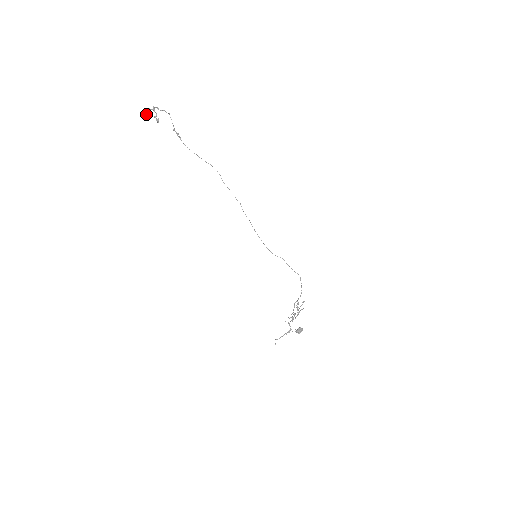
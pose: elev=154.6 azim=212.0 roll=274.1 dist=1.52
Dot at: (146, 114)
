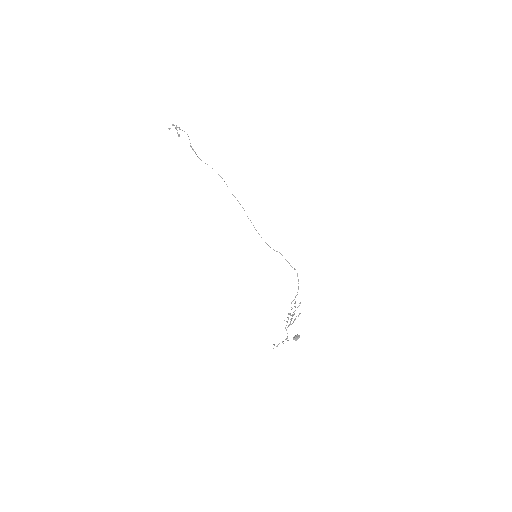
Dot at: (170, 128)
